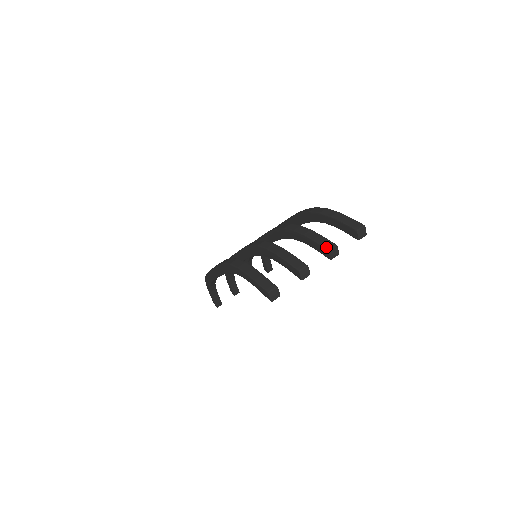
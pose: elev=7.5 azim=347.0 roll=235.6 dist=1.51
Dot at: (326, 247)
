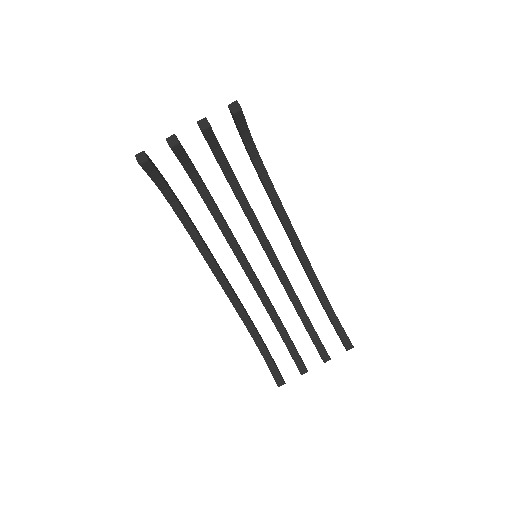
Dot at: (199, 124)
